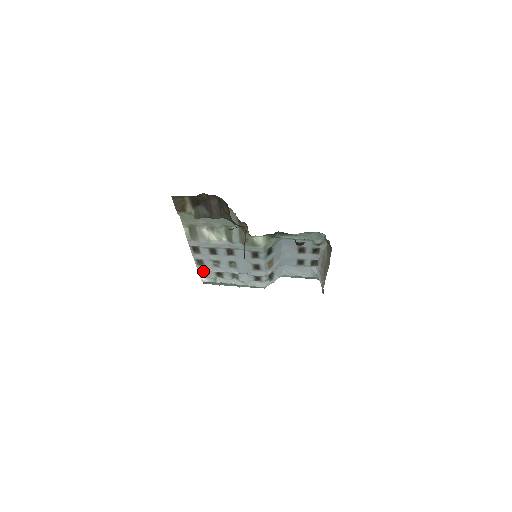
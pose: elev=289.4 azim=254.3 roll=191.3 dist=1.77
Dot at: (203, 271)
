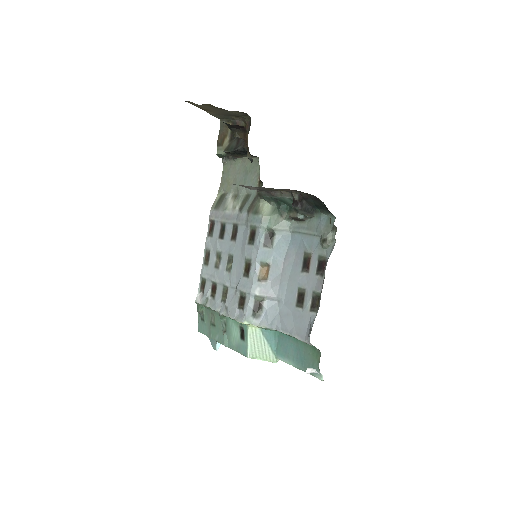
Dot at: (204, 281)
